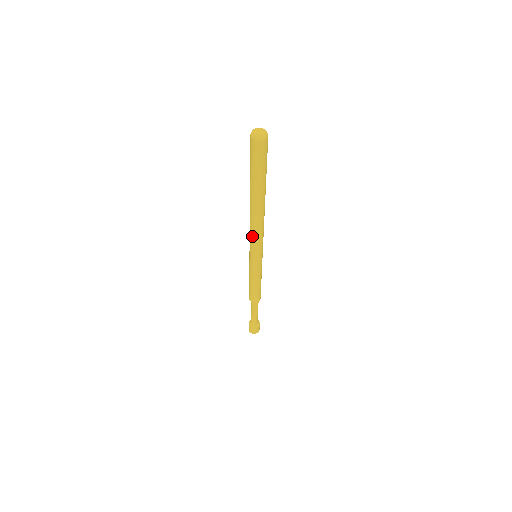
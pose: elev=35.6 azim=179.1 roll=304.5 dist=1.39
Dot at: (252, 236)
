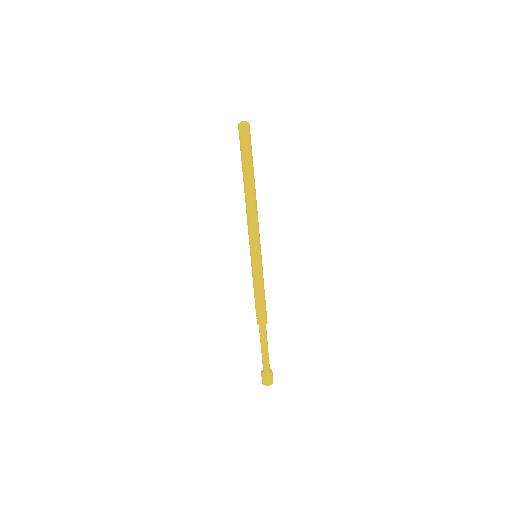
Dot at: (253, 225)
